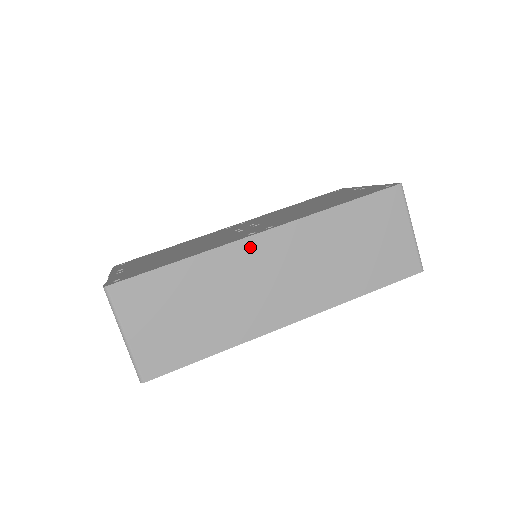
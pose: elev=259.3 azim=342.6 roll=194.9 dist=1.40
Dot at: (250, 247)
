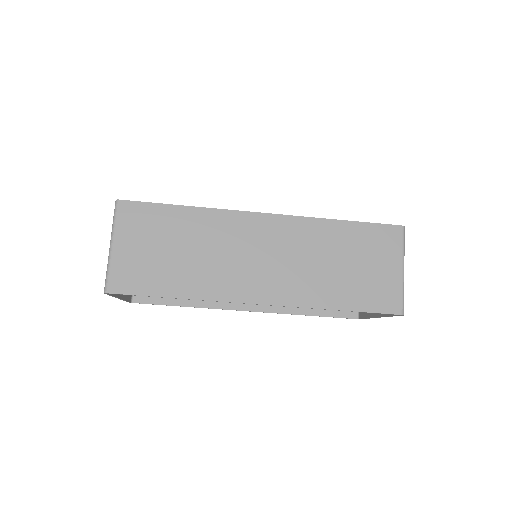
Dot at: (247, 221)
